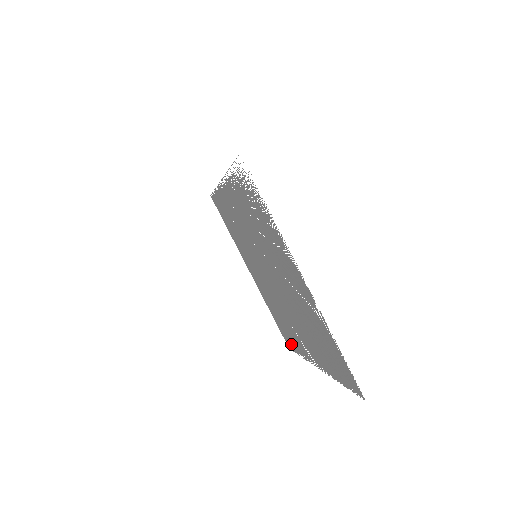
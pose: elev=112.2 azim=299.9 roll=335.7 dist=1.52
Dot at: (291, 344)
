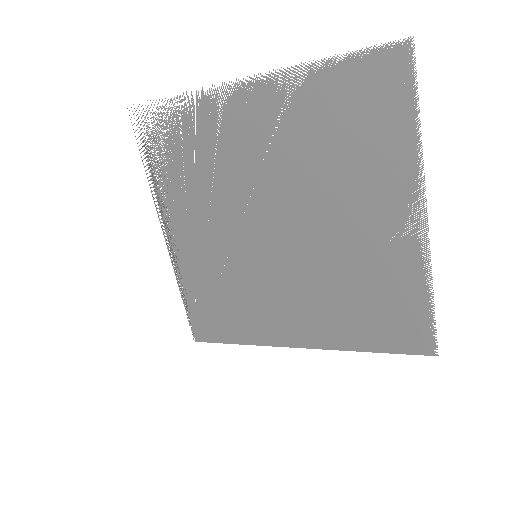
Dot at: (417, 321)
